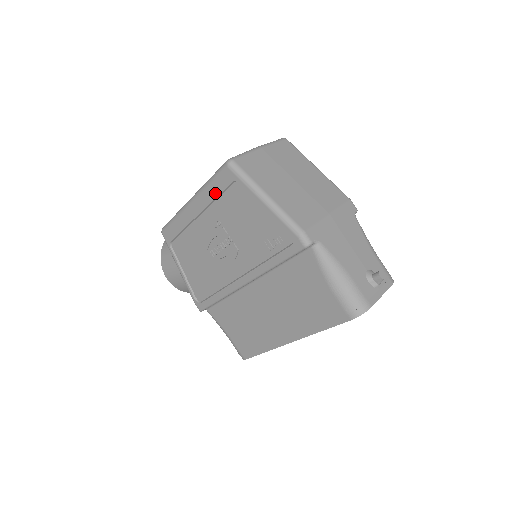
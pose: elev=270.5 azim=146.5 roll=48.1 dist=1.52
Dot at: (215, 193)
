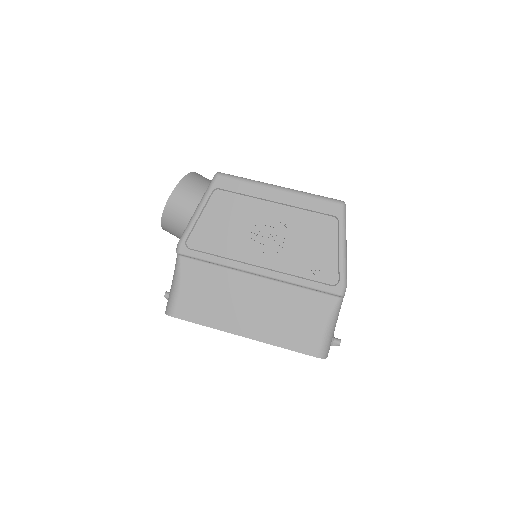
Dot at: (310, 206)
